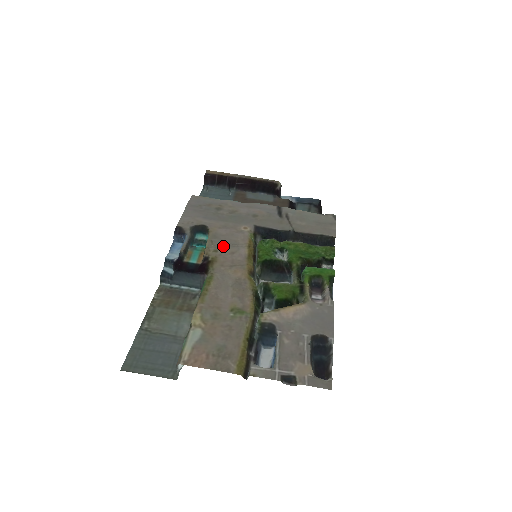
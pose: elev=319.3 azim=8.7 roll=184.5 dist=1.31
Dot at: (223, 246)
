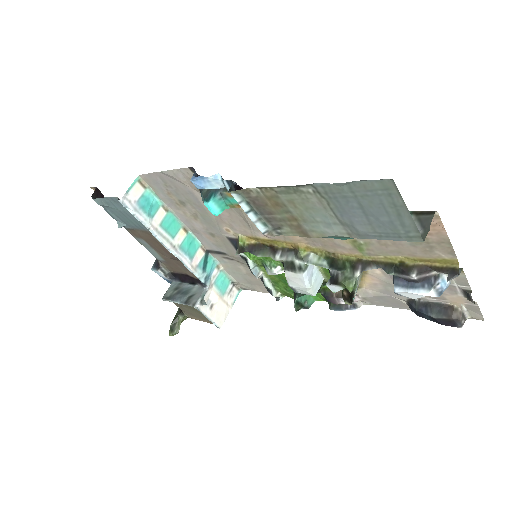
Dot at: (245, 218)
